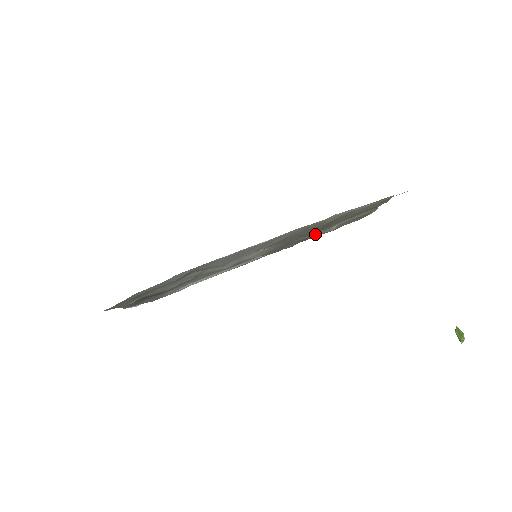
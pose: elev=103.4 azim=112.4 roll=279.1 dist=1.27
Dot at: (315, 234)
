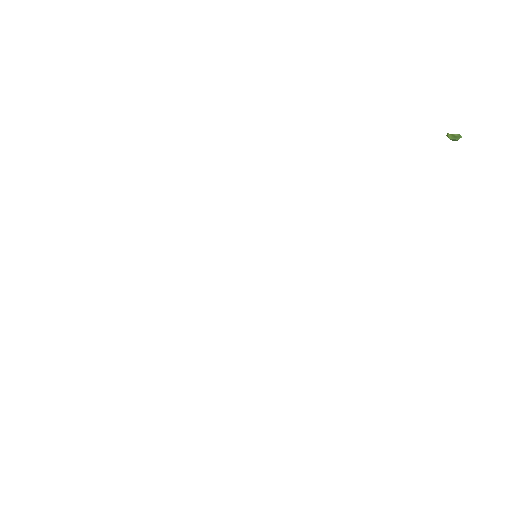
Dot at: occluded
